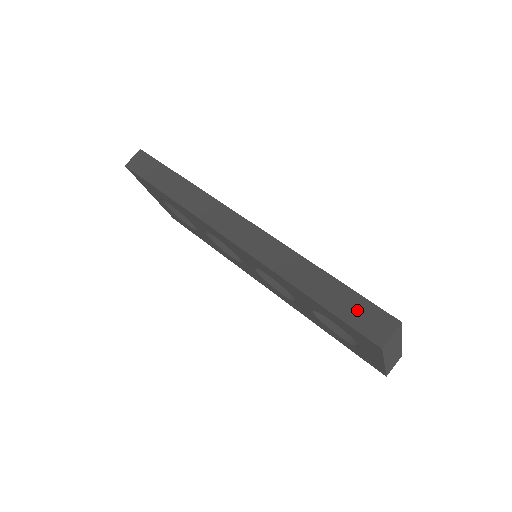
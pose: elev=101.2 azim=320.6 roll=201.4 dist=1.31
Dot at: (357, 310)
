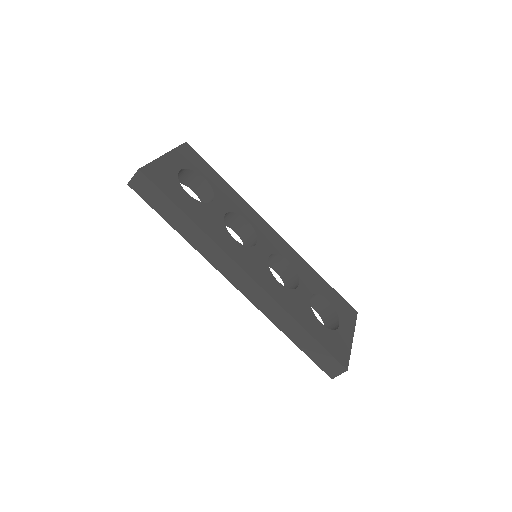
Dot at: (321, 357)
